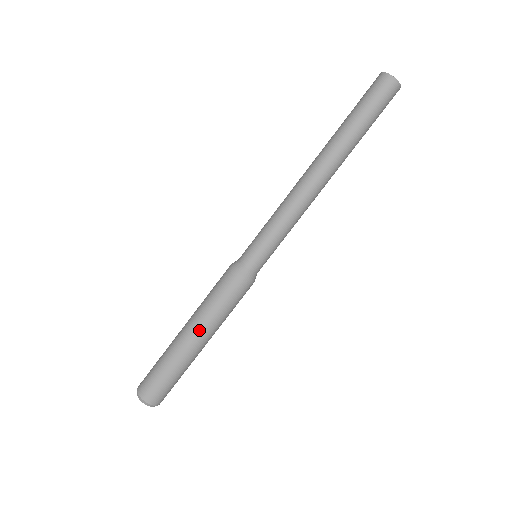
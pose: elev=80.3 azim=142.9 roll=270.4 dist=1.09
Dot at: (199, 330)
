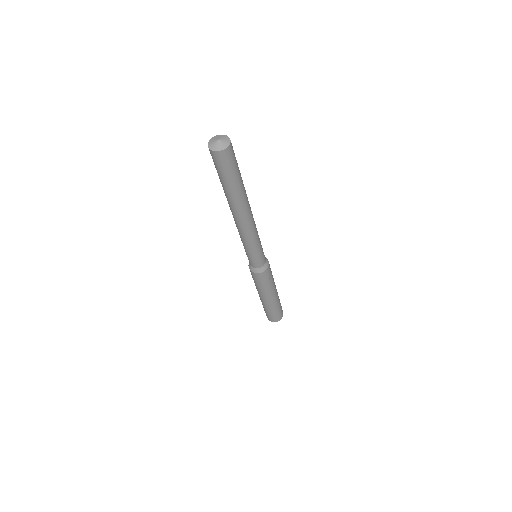
Dot at: (259, 293)
